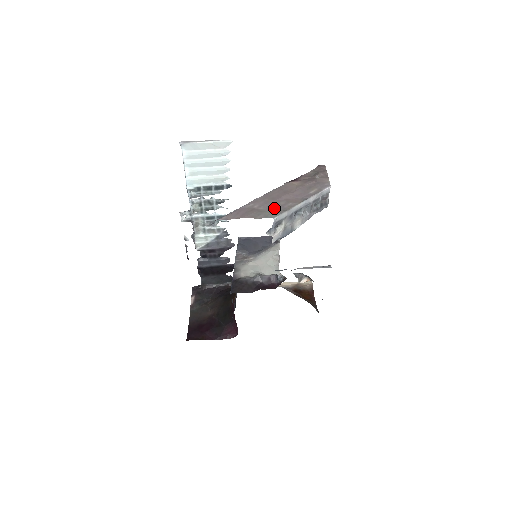
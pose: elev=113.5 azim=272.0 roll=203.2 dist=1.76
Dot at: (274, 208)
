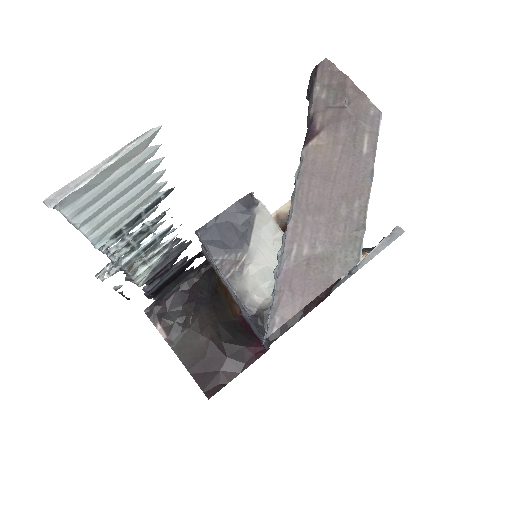
Dot at: (341, 234)
